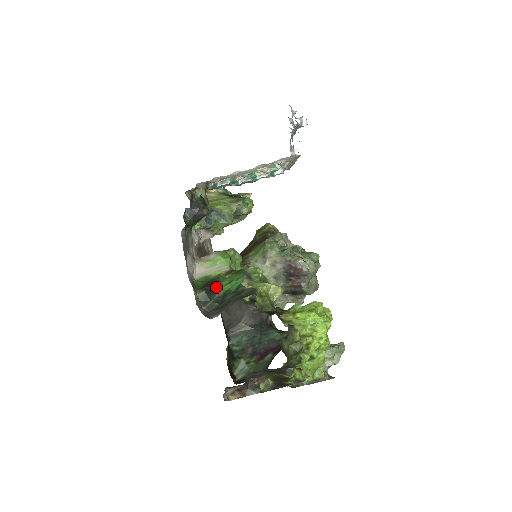
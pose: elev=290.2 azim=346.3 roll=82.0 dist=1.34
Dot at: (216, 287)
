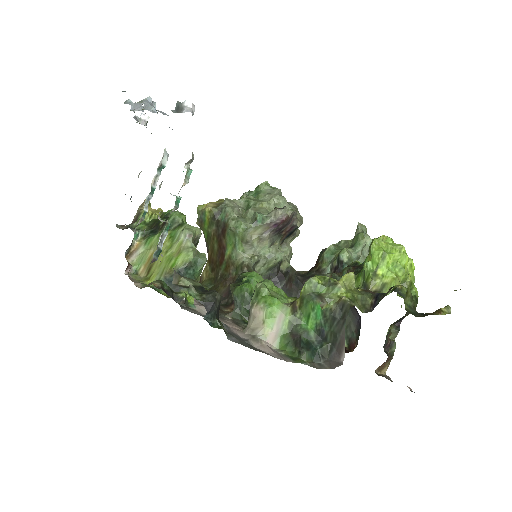
Dot at: (304, 335)
